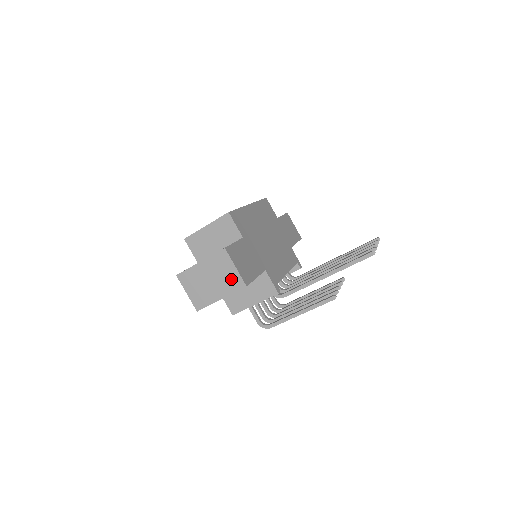
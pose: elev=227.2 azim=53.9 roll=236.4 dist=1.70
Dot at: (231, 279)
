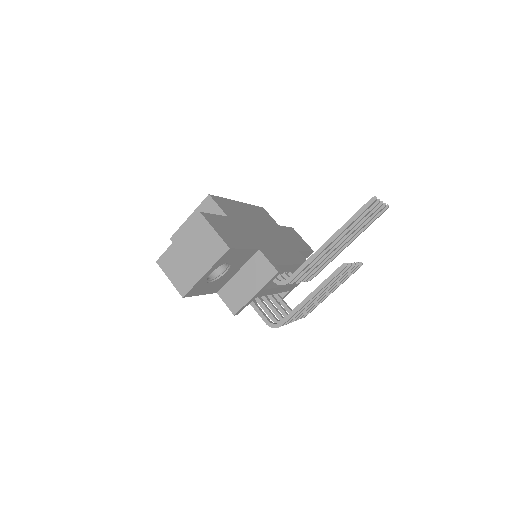
Dot at: (212, 245)
